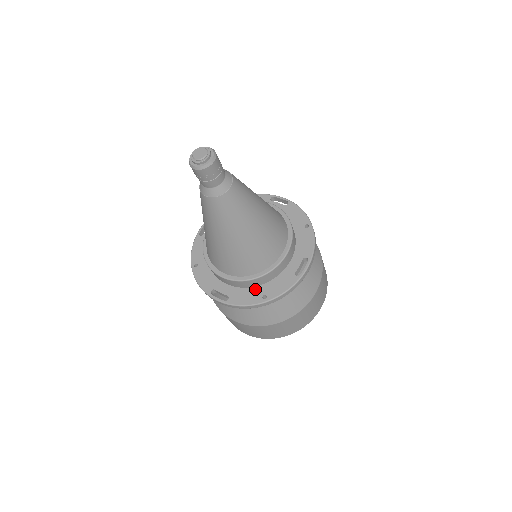
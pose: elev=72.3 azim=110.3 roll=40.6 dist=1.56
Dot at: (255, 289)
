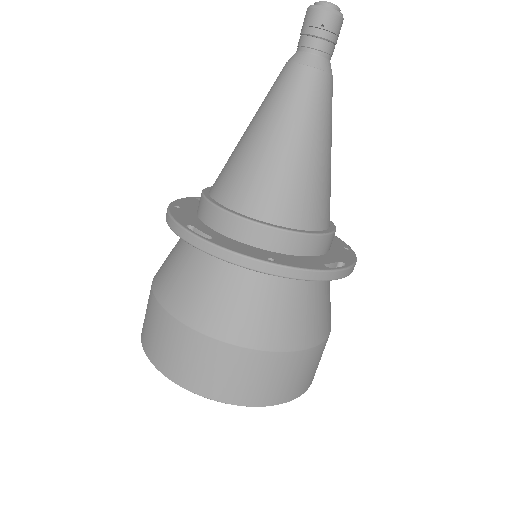
Dot at: (258, 249)
